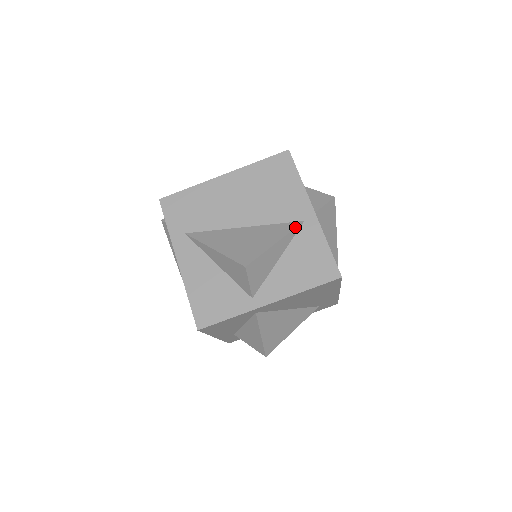
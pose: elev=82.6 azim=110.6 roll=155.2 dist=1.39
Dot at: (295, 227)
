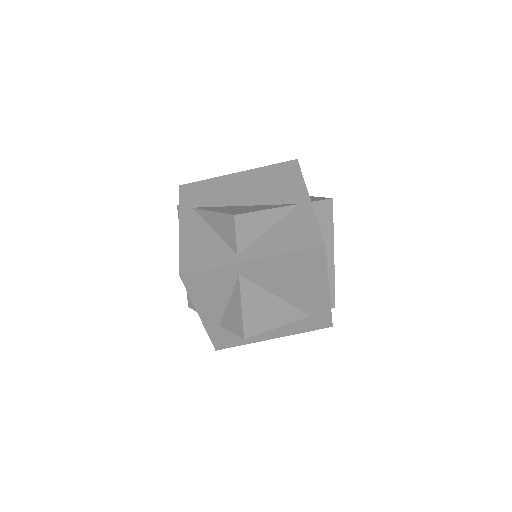
Dot at: (289, 205)
